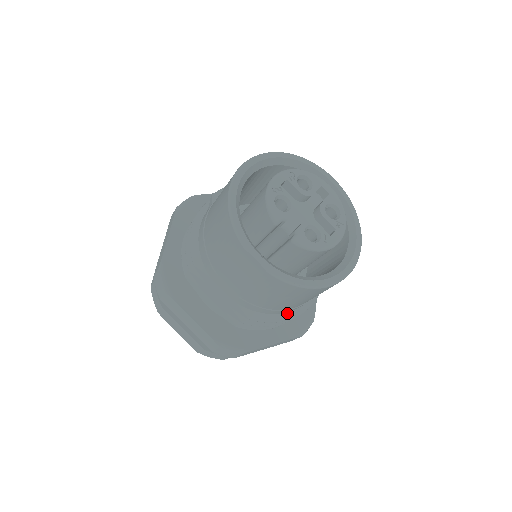
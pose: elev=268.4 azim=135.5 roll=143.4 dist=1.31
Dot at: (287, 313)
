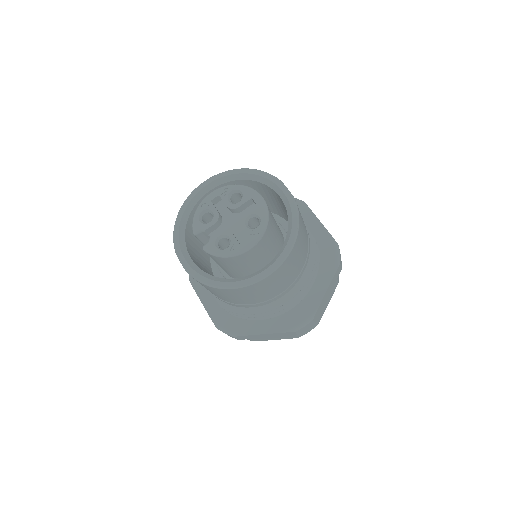
Dot at: (253, 308)
